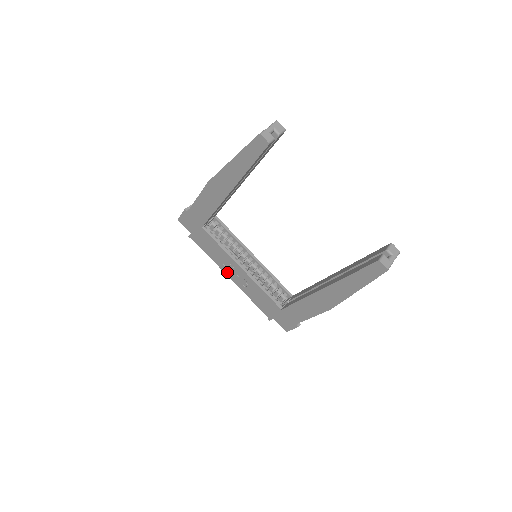
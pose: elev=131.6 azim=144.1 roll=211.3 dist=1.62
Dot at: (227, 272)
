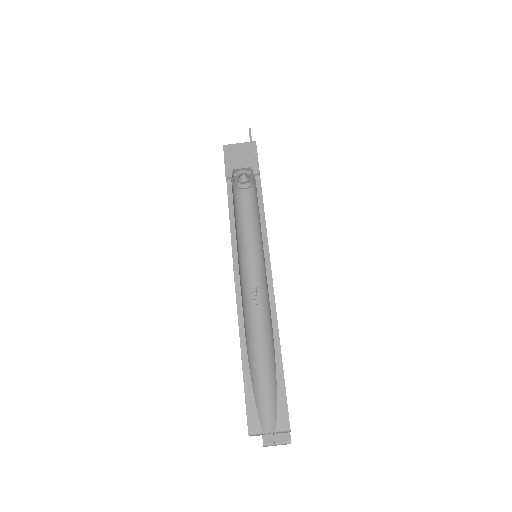
Dot at: occluded
